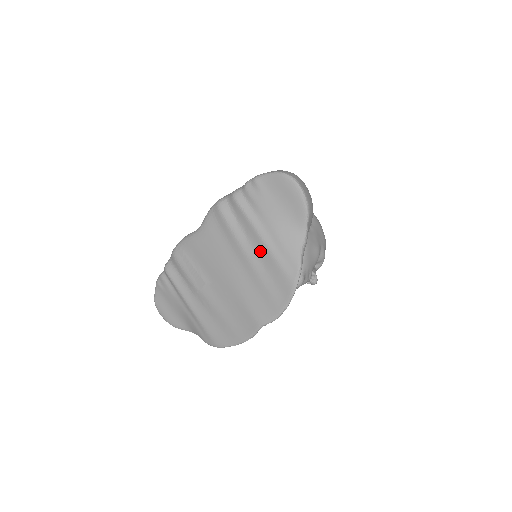
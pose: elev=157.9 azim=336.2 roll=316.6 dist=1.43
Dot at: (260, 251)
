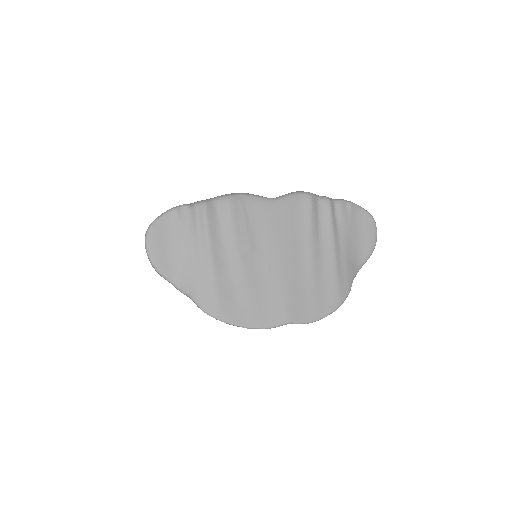
Dot at: (326, 258)
